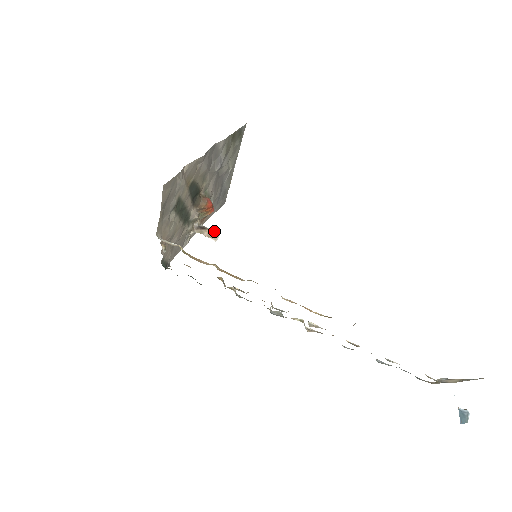
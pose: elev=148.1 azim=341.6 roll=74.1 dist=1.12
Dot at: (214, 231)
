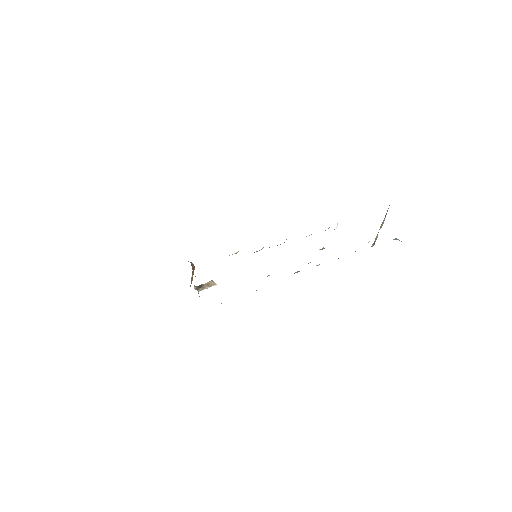
Dot at: (208, 282)
